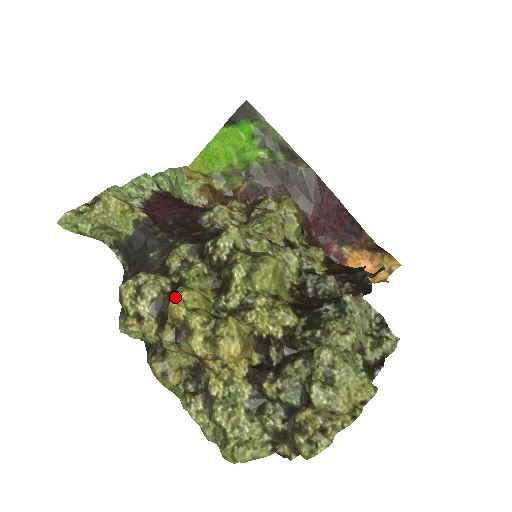
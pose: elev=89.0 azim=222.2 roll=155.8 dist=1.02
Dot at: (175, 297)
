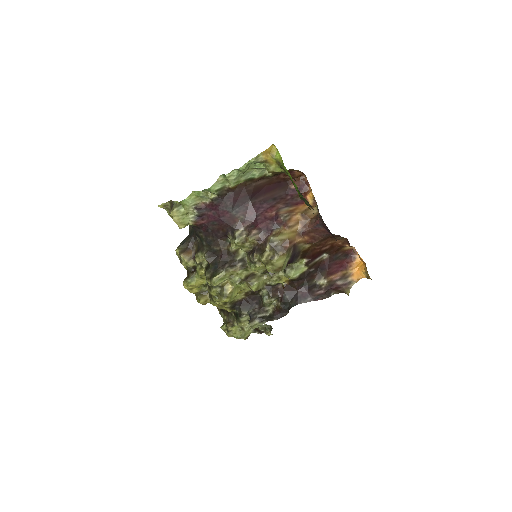
Dot at: (185, 284)
